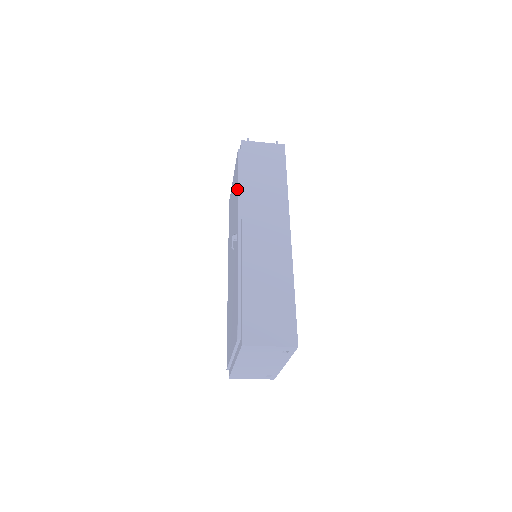
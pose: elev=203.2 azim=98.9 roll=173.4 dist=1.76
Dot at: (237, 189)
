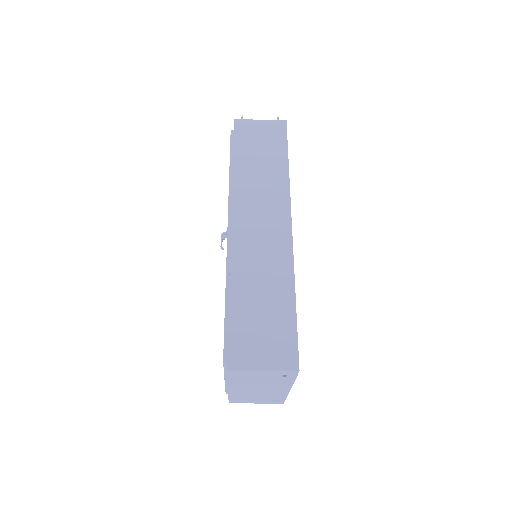
Dot at: (229, 177)
